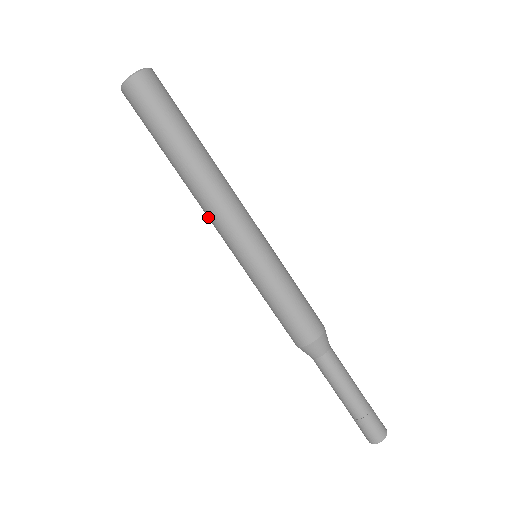
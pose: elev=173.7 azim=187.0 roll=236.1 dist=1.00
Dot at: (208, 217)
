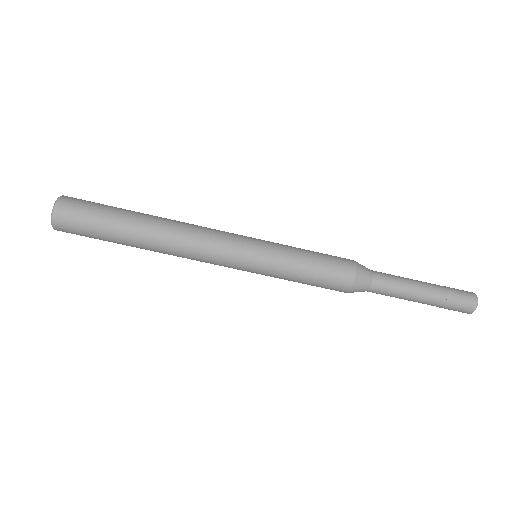
Dot at: occluded
